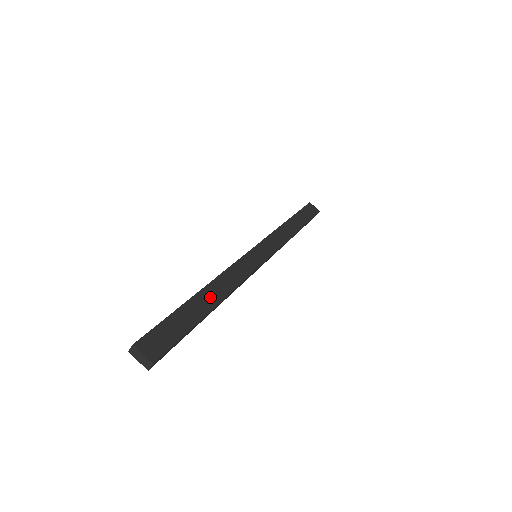
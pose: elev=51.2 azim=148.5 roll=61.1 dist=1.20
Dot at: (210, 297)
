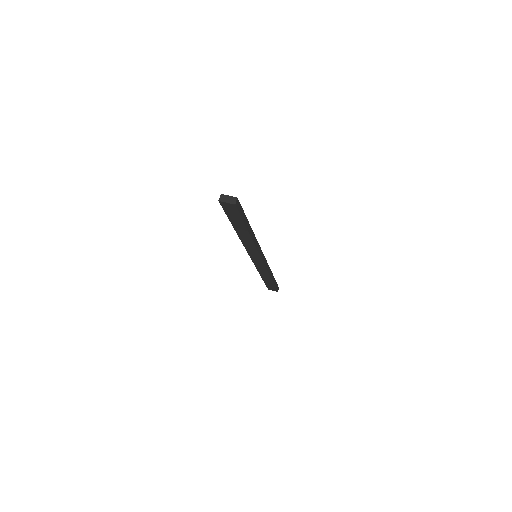
Dot at: occluded
